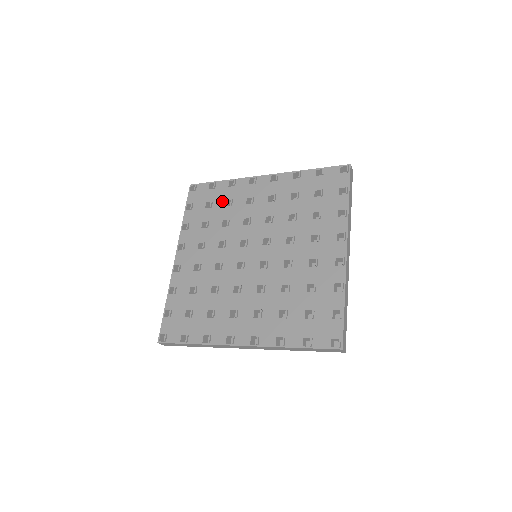
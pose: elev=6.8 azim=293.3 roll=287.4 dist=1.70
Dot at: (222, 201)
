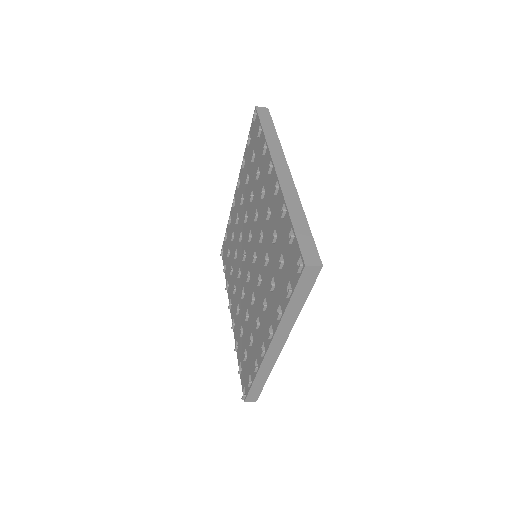
Dot at: (257, 164)
